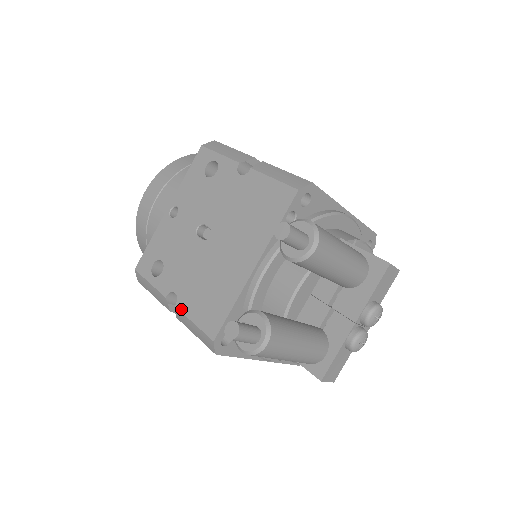
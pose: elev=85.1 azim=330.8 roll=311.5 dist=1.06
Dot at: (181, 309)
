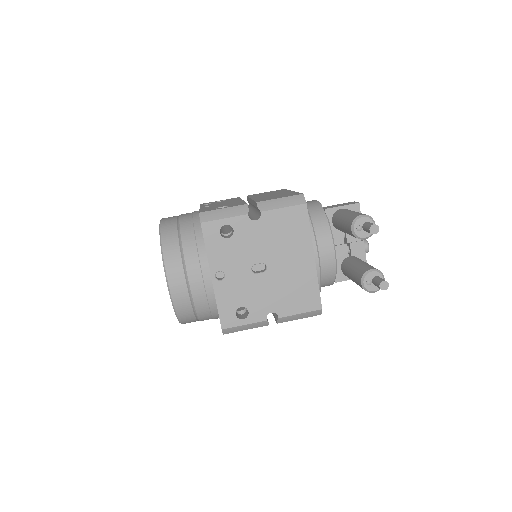
Dot at: (285, 315)
